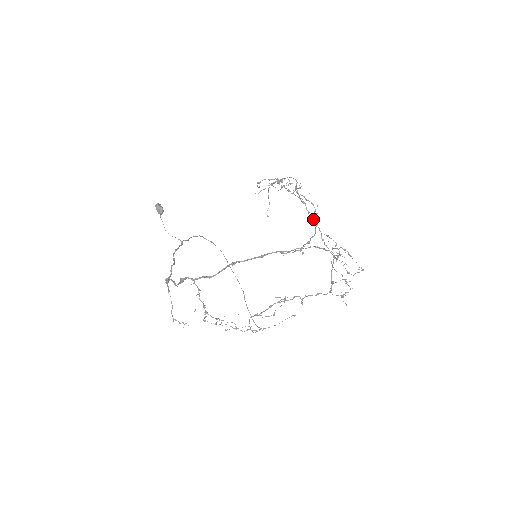
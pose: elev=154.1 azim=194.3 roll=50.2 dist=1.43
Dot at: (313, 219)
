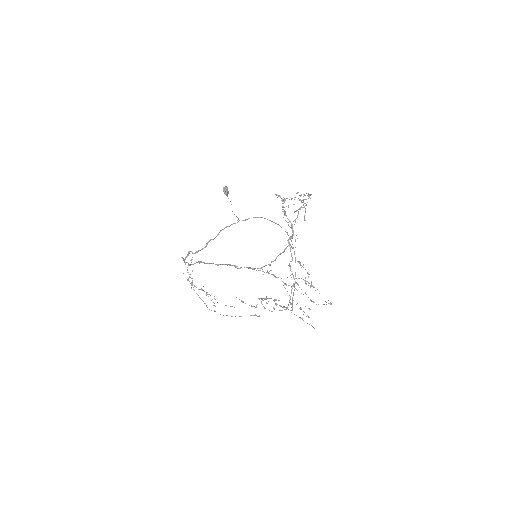
Dot at: occluded
